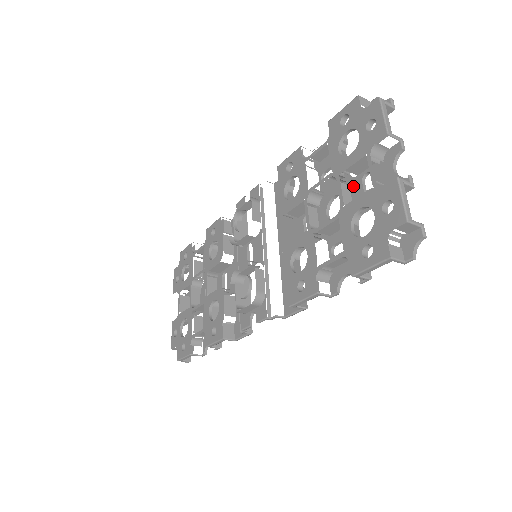
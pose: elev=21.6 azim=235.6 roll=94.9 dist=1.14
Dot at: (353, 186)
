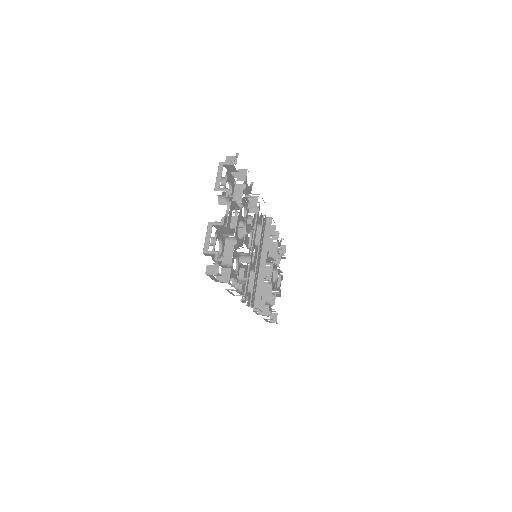
Dot at: occluded
